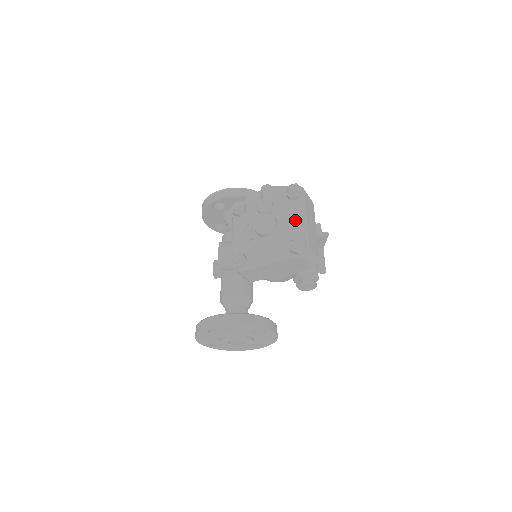
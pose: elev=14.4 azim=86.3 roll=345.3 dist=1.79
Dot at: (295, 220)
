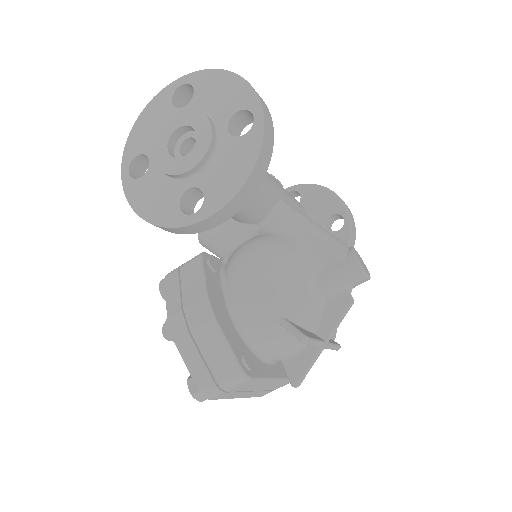
Dot at: occluded
